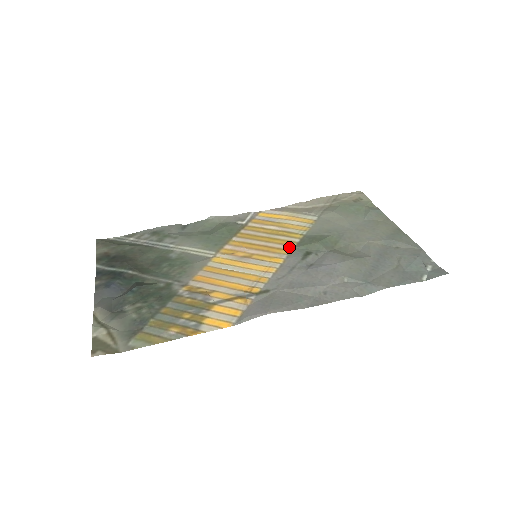
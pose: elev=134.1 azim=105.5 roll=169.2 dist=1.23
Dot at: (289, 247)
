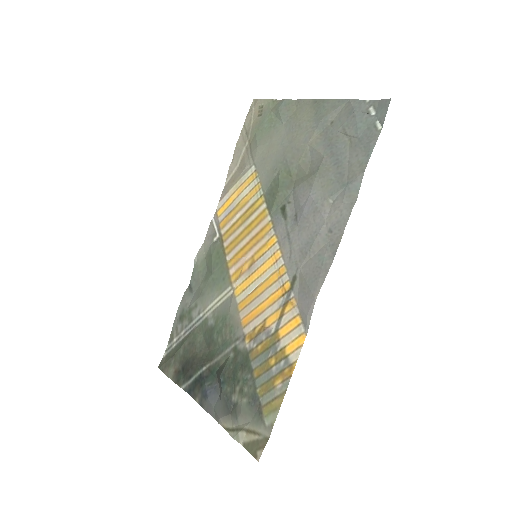
Dot at: (266, 219)
